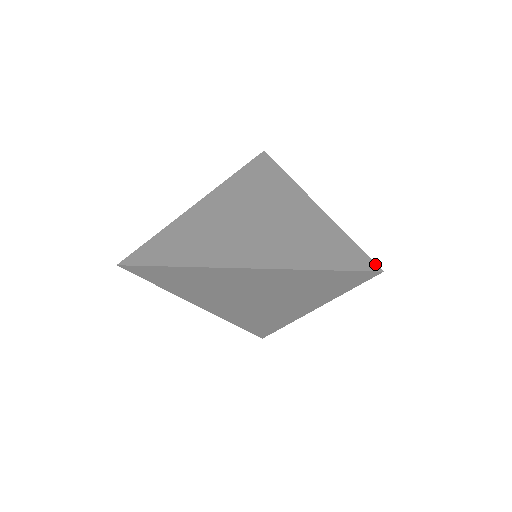
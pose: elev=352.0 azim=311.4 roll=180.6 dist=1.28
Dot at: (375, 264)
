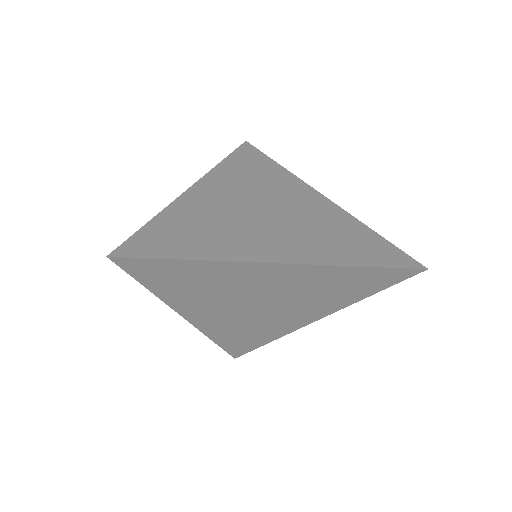
Dot at: (416, 261)
